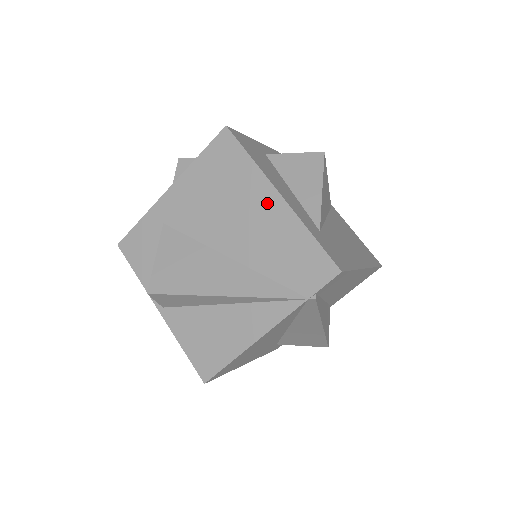
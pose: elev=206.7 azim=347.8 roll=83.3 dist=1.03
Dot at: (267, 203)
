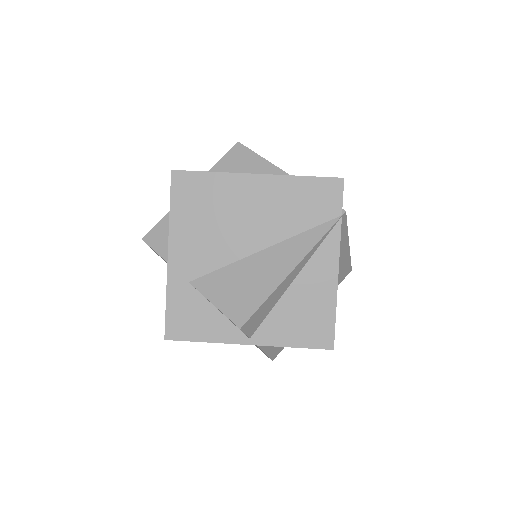
Dot at: (254, 188)
